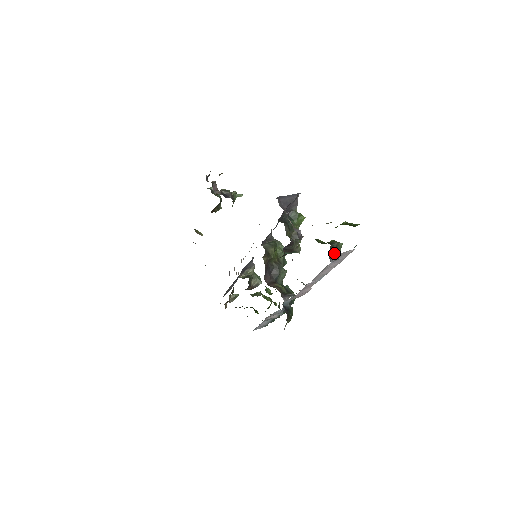
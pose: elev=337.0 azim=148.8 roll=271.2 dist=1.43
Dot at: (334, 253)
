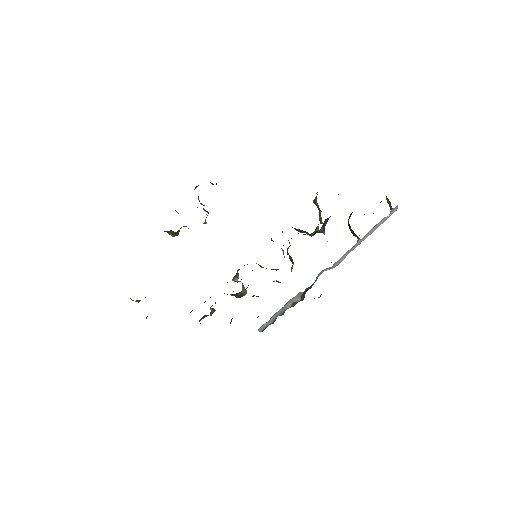
Dot at: occluded
